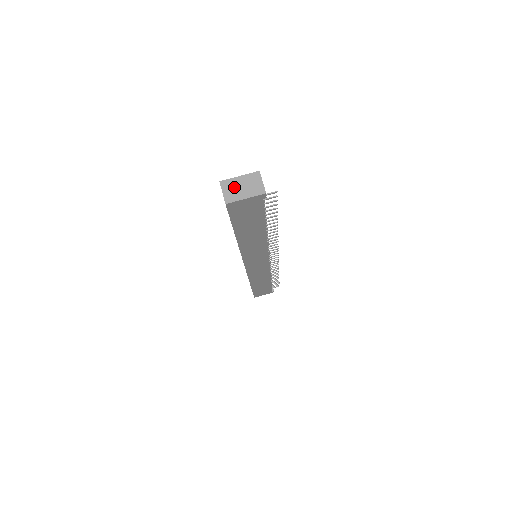
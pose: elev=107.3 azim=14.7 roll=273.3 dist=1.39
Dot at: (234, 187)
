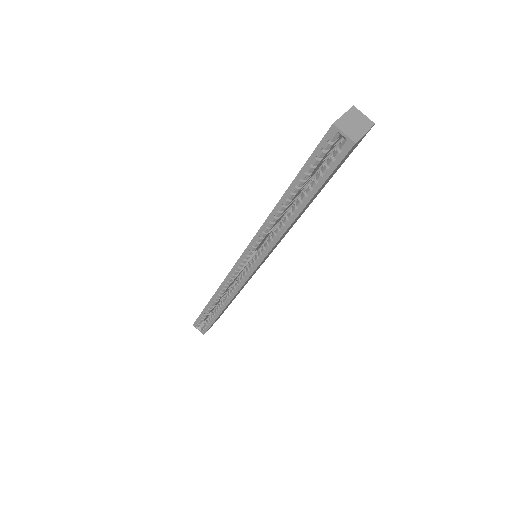
Dot at: (348, 125)
